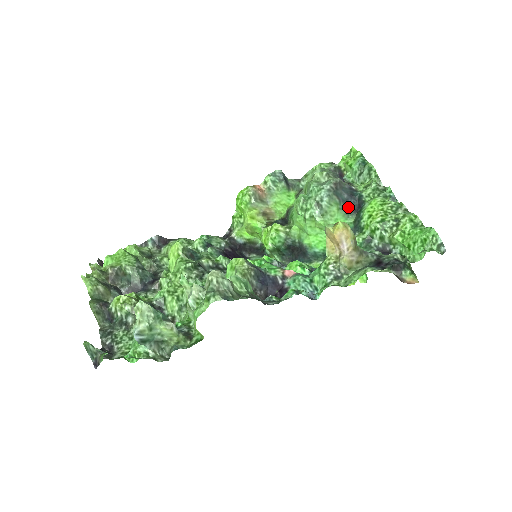
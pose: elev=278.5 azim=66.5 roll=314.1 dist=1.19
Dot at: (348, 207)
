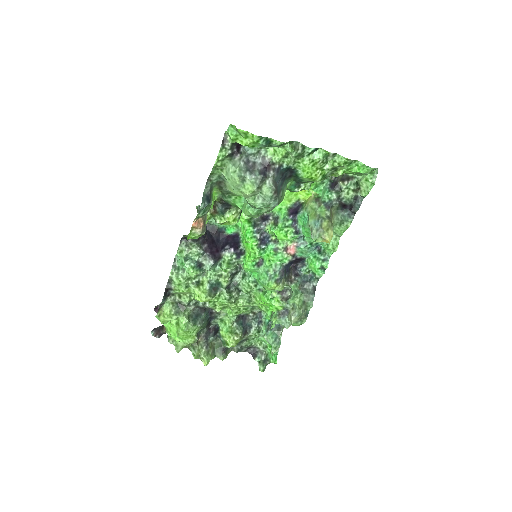
Dot at: (285, 181)
